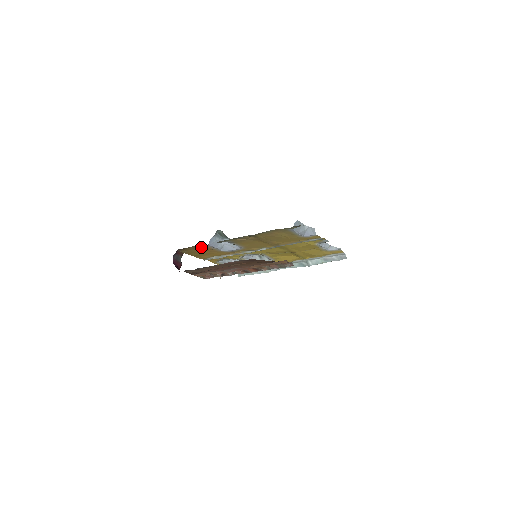
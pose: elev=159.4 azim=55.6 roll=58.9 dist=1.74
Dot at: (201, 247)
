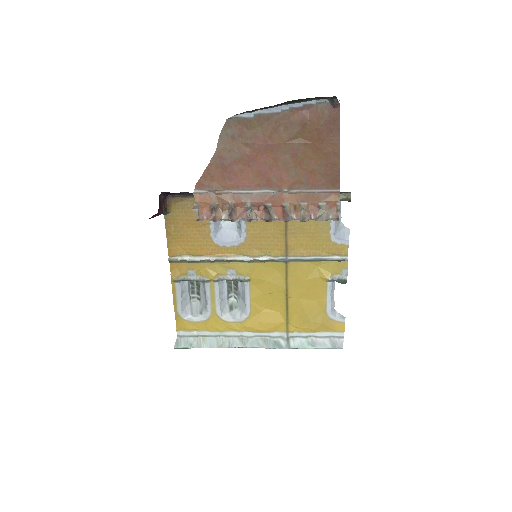
Dot at: occluded
